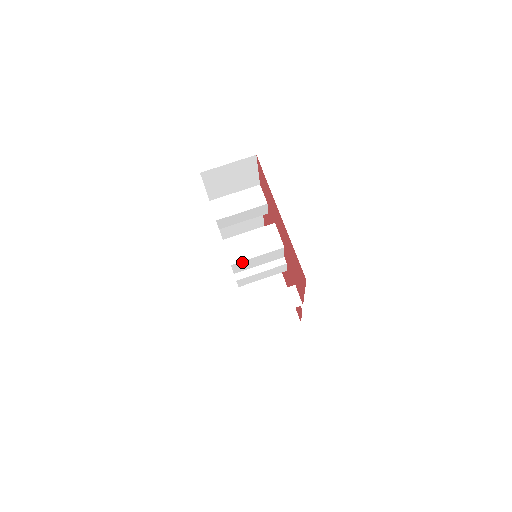
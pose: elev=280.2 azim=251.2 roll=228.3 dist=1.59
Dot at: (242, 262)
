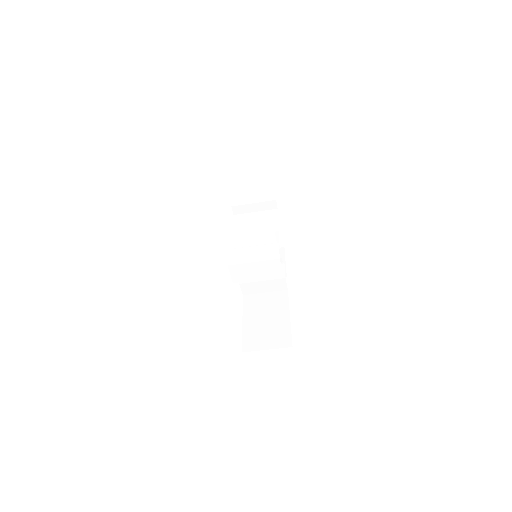
Dot at: (243, 279)
